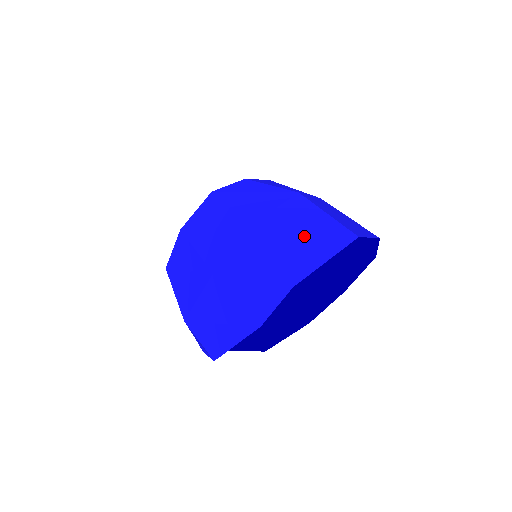
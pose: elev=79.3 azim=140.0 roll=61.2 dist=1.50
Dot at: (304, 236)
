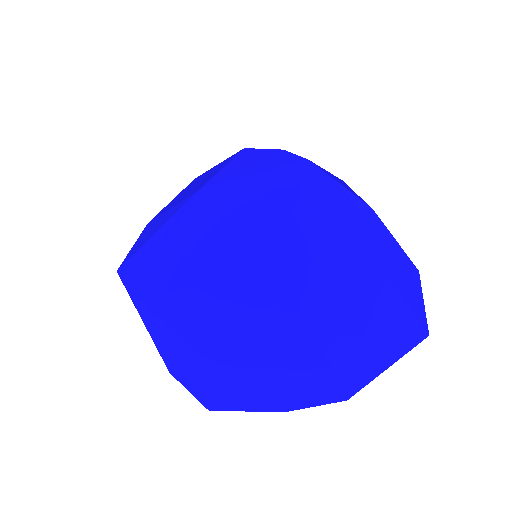
Dot at: (375, 341)
